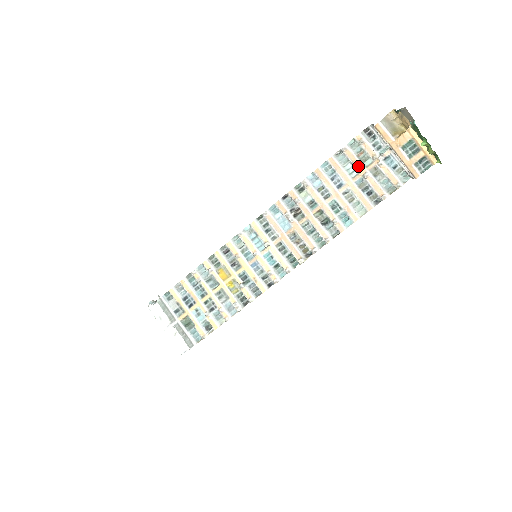
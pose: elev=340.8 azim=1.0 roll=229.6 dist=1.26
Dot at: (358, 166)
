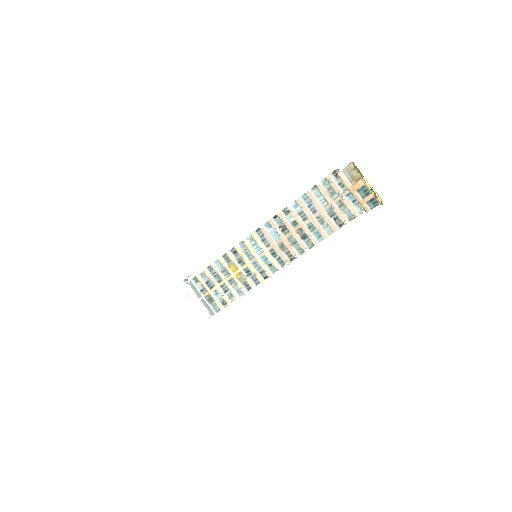
Dot at: (328, 199)
